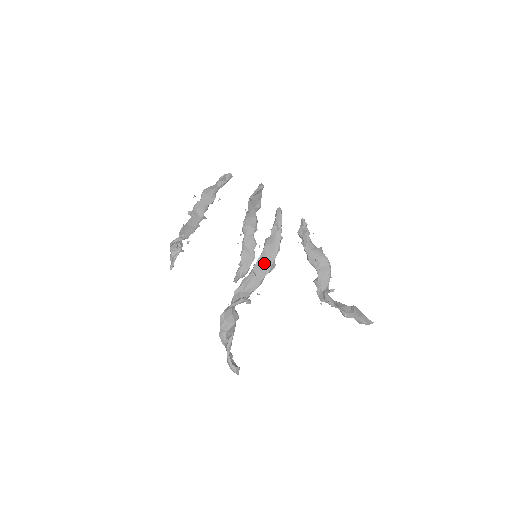
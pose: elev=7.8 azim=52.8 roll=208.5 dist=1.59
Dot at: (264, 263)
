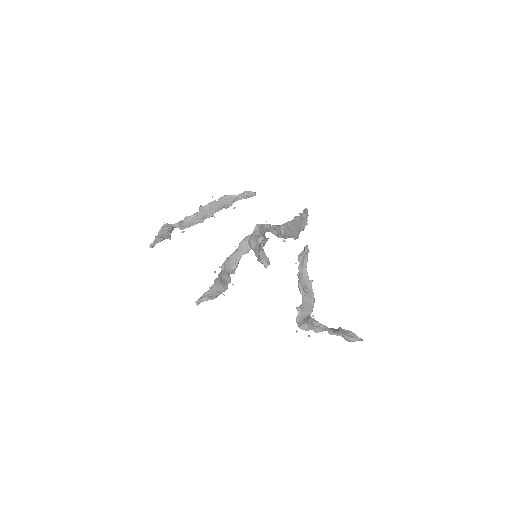
Dot at: (292, 228)
